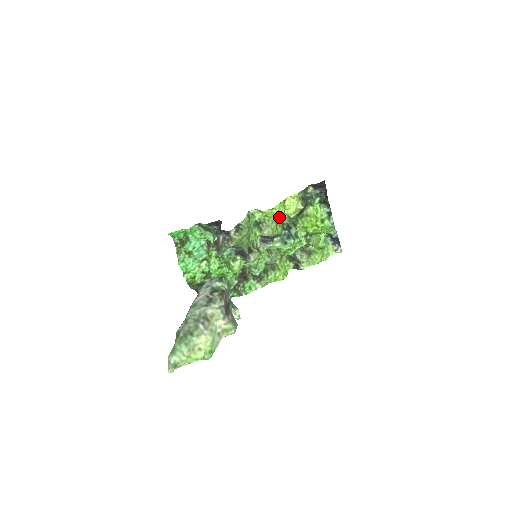
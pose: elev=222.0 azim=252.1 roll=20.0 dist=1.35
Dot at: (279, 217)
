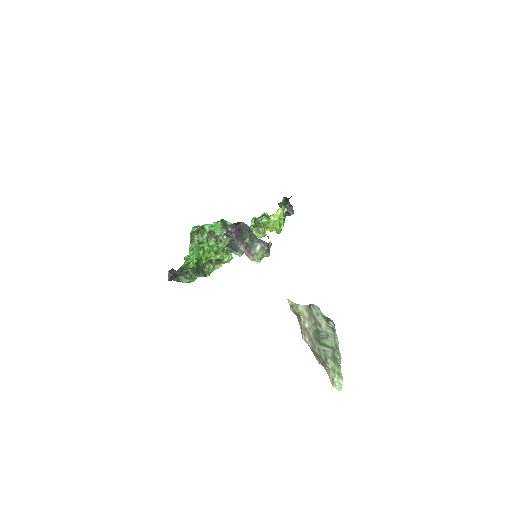
Dot at: occluded
